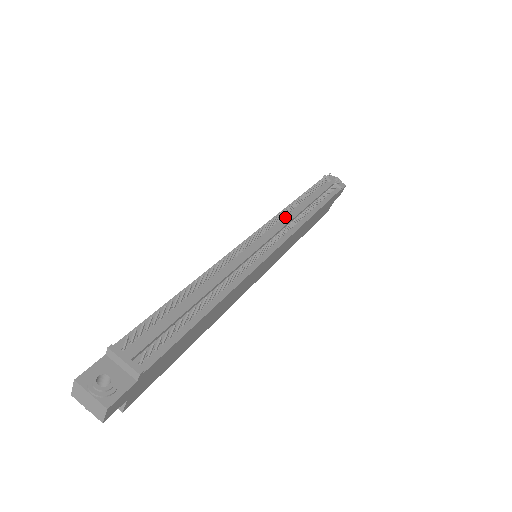
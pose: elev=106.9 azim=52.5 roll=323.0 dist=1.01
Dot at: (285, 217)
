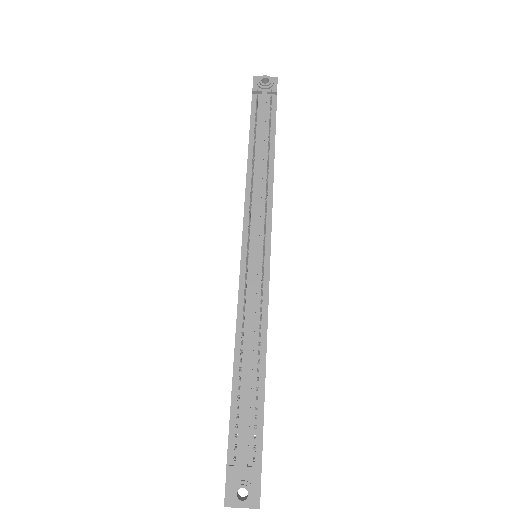
Dot at: (253, 193)
